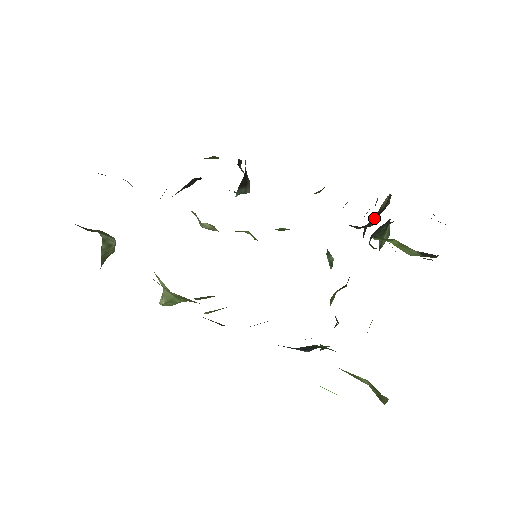
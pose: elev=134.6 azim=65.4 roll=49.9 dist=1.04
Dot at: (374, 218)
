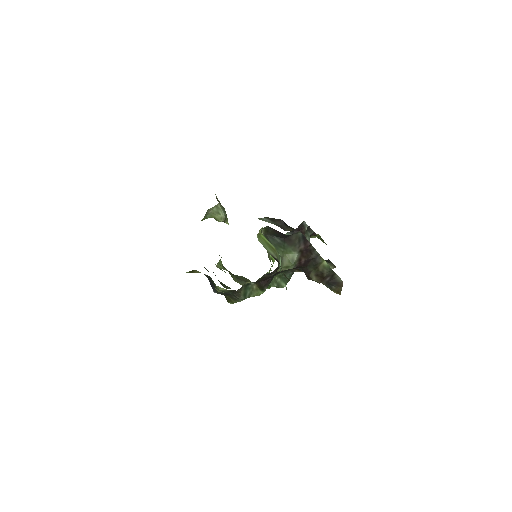
Dot at: occluded
